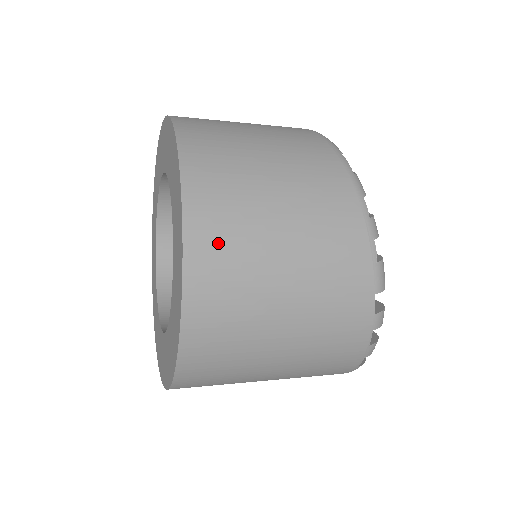
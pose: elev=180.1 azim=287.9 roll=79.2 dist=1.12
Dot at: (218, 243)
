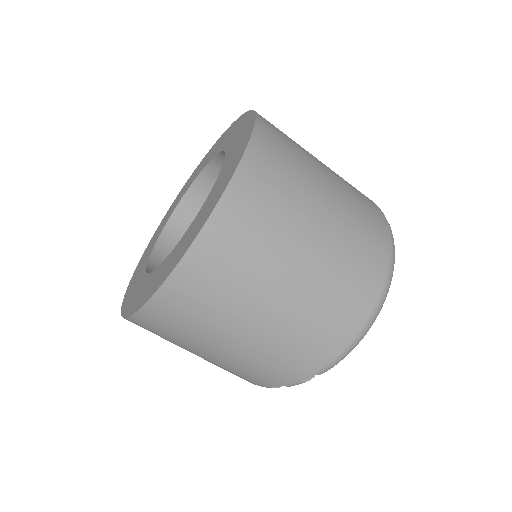
Dot at: occluded
